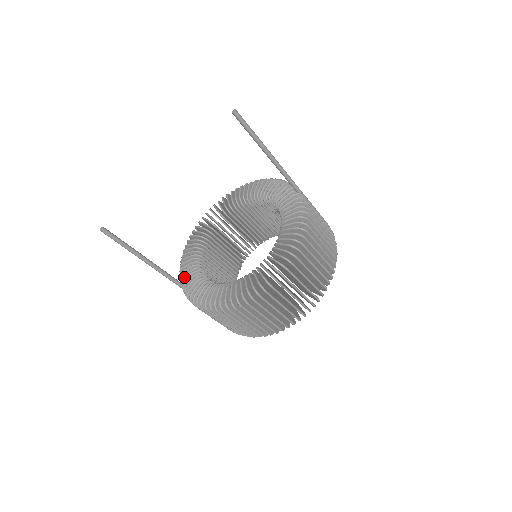
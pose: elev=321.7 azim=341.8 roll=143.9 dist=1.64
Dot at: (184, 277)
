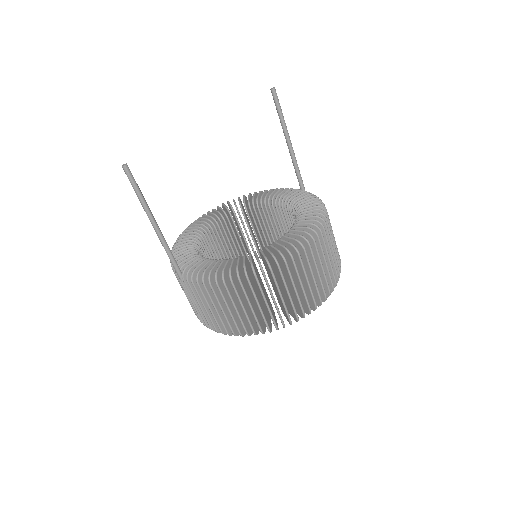
Dot at: (182, 264)
